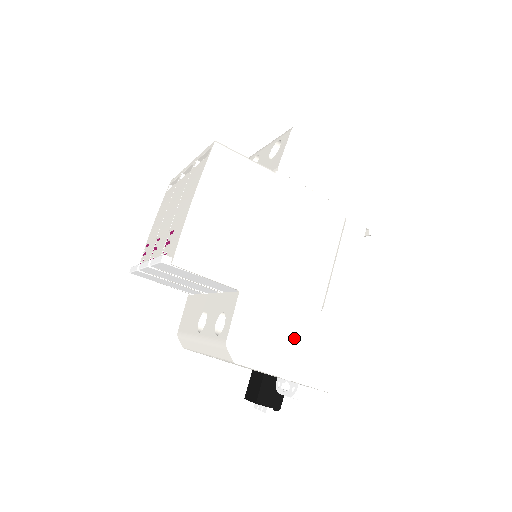
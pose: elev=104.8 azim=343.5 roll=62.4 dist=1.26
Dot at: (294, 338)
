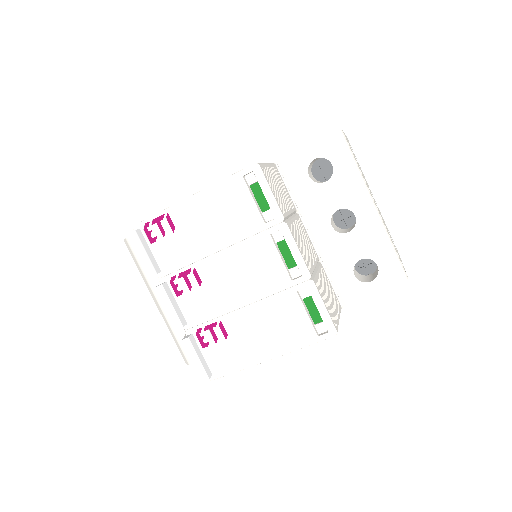
Dot at: occluded
